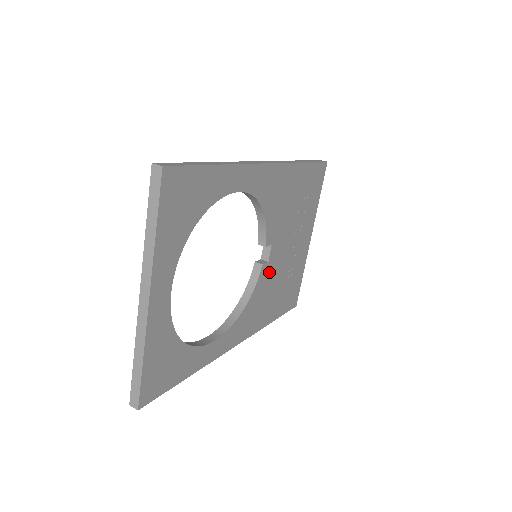
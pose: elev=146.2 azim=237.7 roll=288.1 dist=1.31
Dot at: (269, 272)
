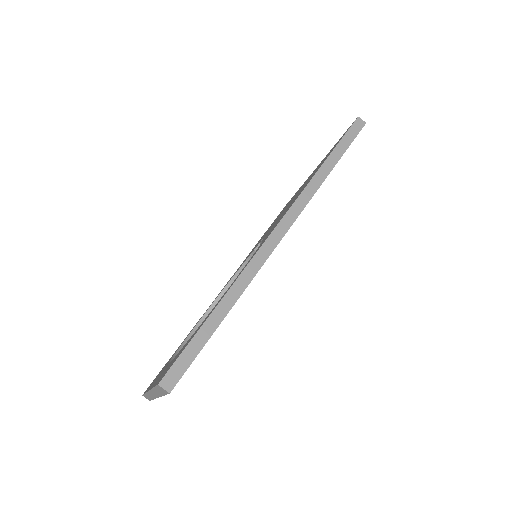
Dot at: occluded
